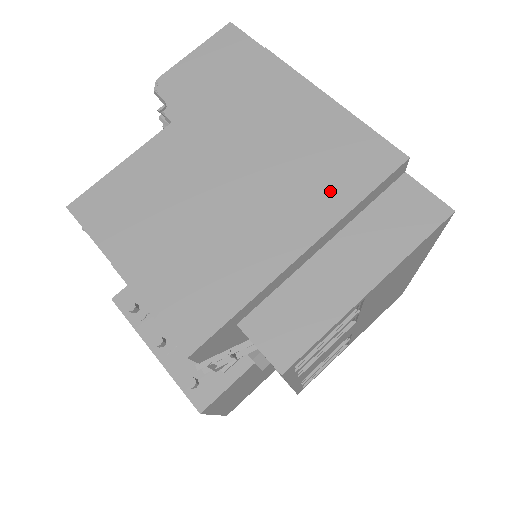
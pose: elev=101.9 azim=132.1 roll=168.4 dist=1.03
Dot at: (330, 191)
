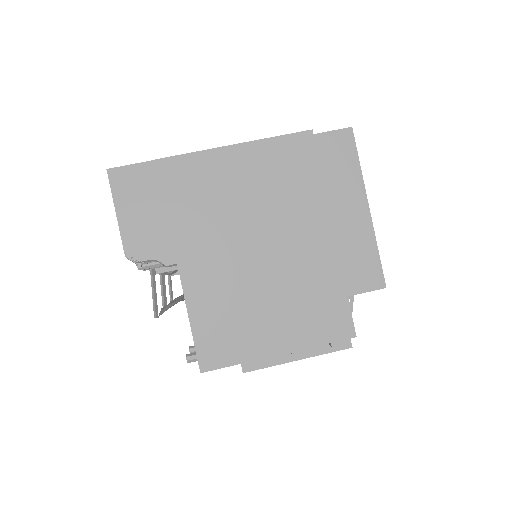
Dot at: (304, 192)
